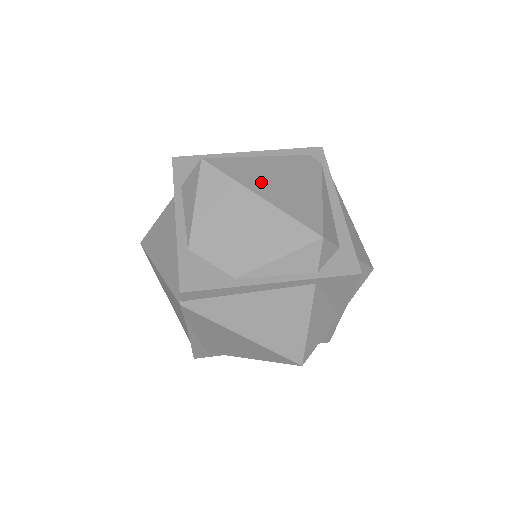
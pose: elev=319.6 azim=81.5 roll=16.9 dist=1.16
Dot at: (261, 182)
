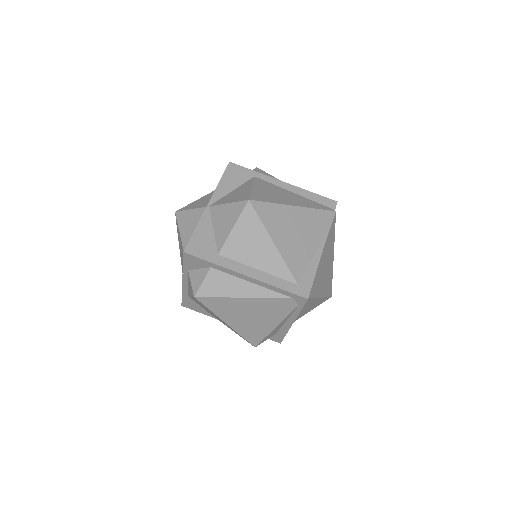
Dot at: (233, 316)
